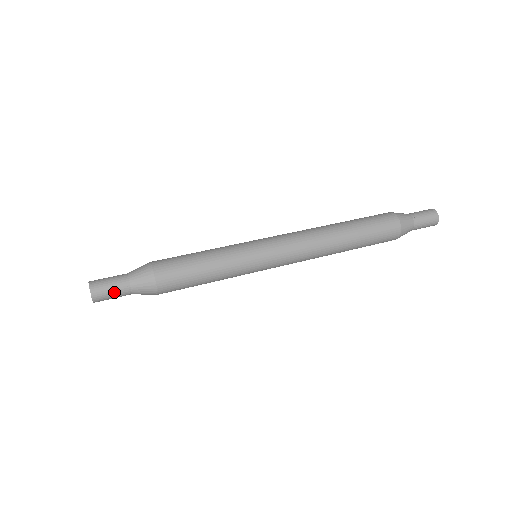
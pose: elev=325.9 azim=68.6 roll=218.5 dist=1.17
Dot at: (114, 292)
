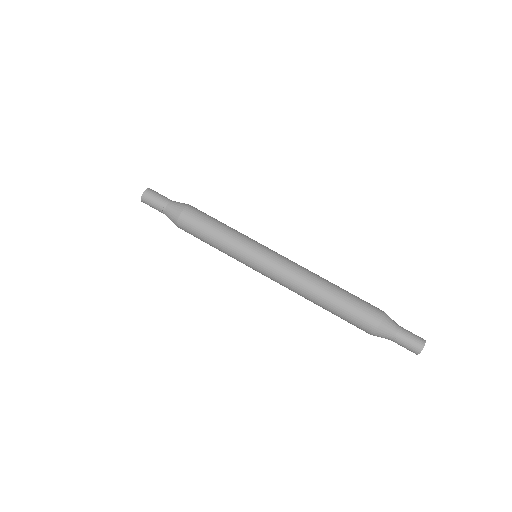
Dot at: (154, 207)
